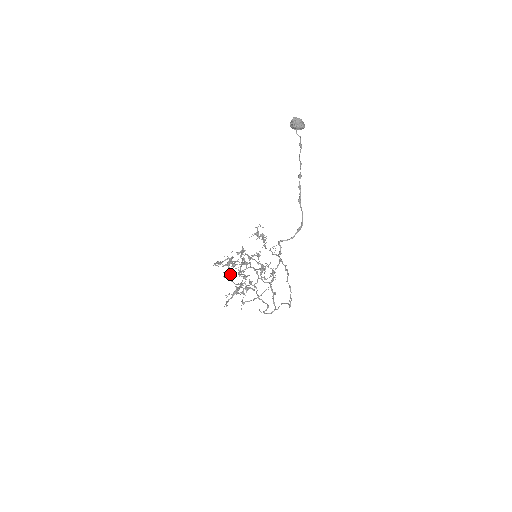
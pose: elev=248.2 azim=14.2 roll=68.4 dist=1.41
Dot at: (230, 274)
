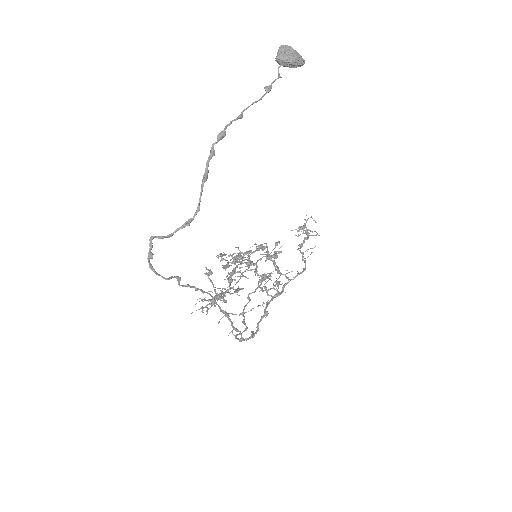
Dot at: occluded
